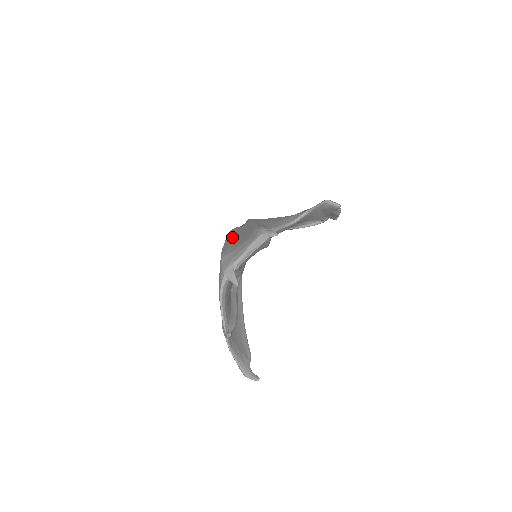
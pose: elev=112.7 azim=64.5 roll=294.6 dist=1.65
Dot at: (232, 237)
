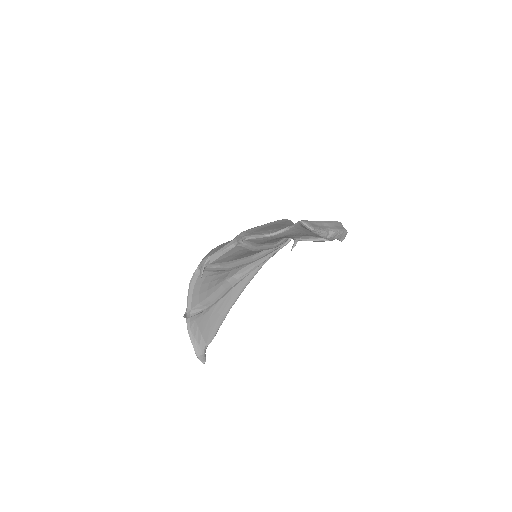
Dot at: occluded
